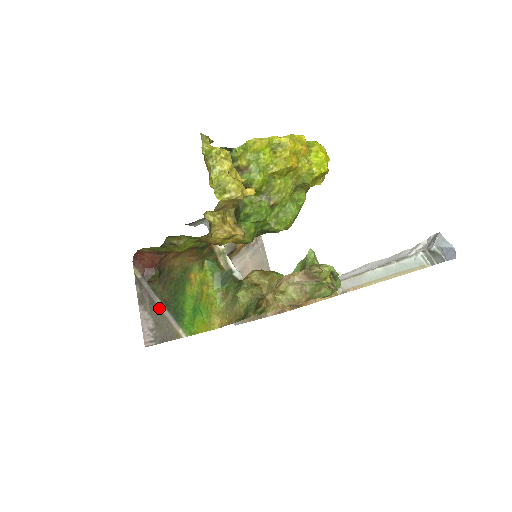
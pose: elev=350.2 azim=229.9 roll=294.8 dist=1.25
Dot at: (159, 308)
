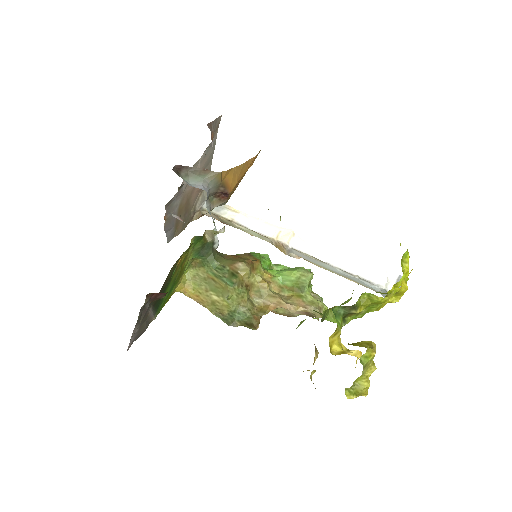
Dot at: (148, 313)
